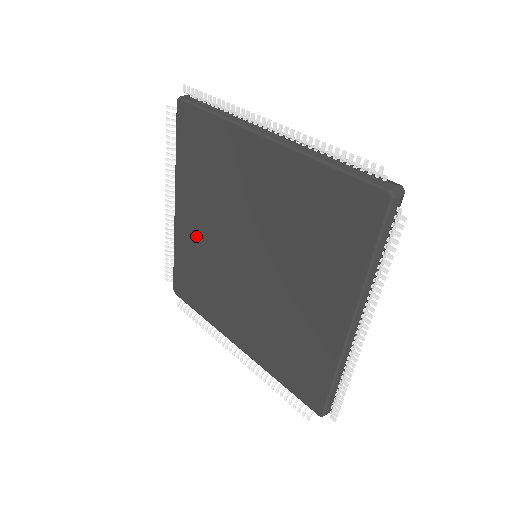
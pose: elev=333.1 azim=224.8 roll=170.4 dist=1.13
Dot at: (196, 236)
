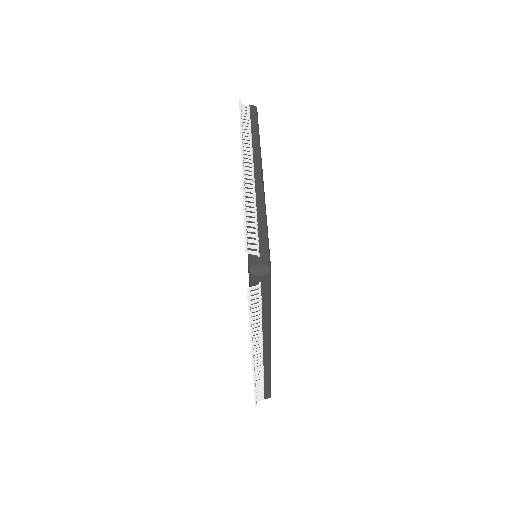
Dot at: occluded
